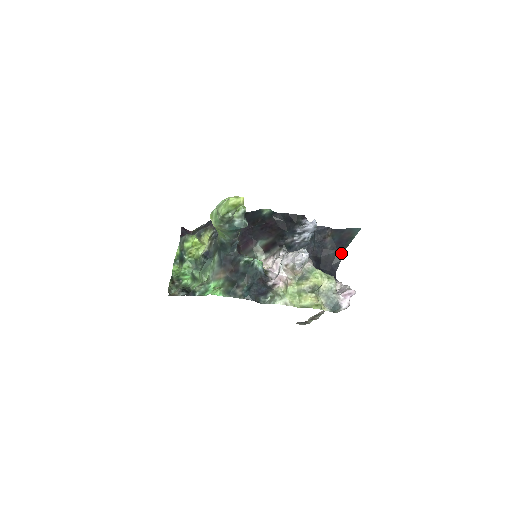
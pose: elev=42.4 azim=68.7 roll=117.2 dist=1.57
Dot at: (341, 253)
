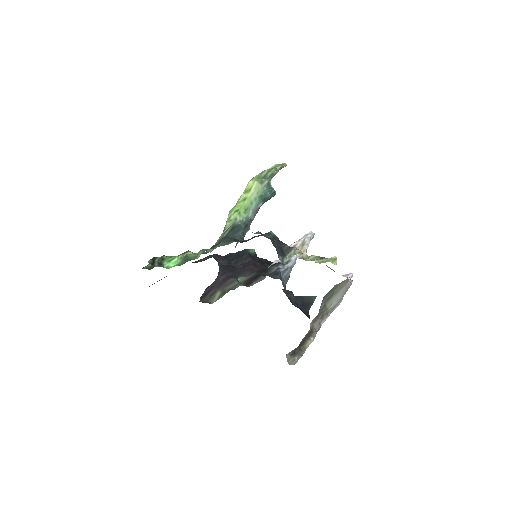
Dot at: (307, 312)
